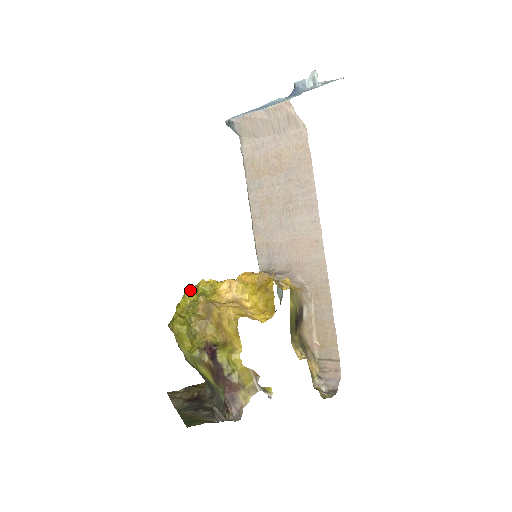
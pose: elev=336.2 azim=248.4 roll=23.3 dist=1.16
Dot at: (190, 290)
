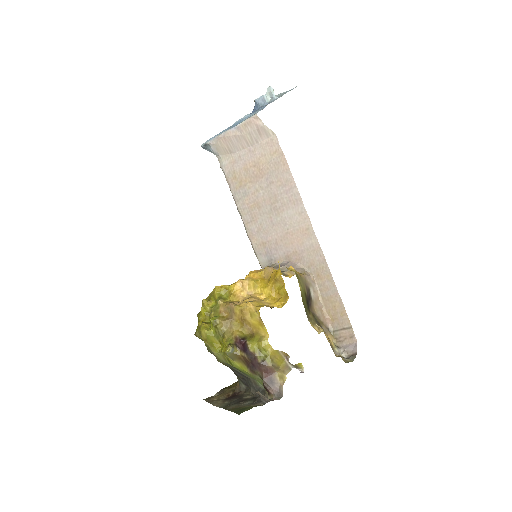
Dot at: (206, 299)
